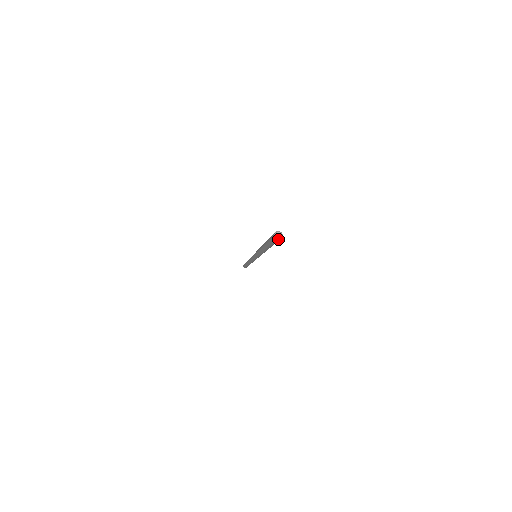
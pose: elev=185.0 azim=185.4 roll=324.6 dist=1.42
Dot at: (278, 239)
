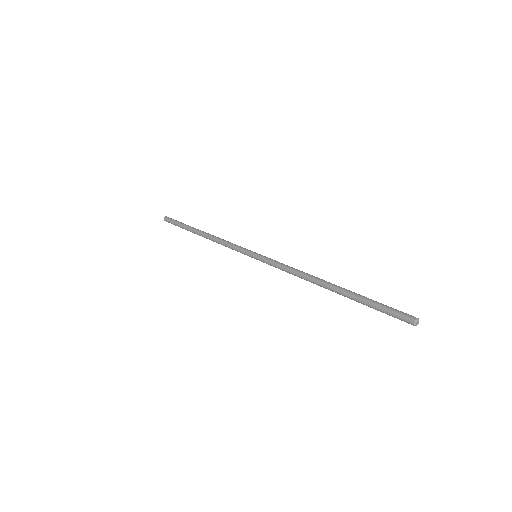
Dot at: (418, 323)
